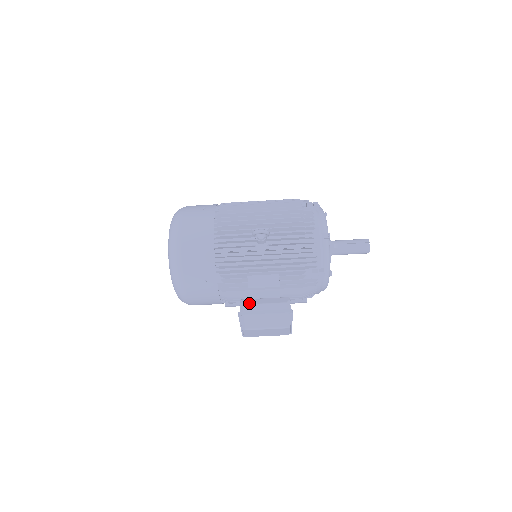
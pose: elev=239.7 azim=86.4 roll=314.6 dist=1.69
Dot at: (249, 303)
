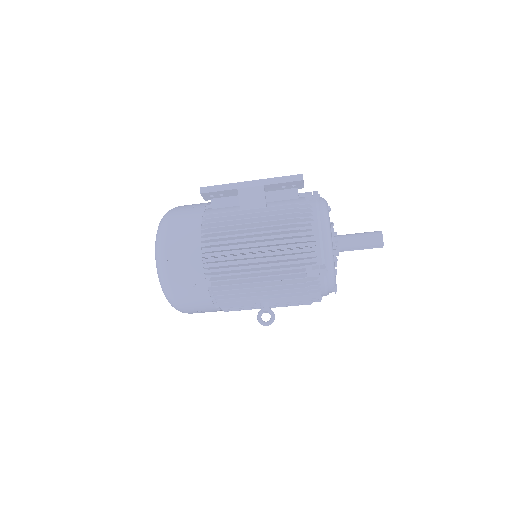
Dot at: occluded
